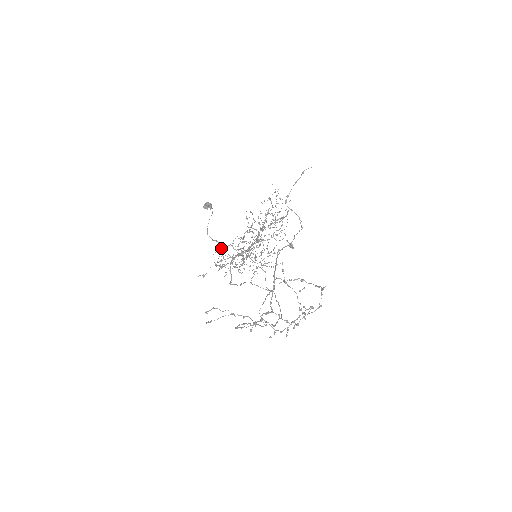
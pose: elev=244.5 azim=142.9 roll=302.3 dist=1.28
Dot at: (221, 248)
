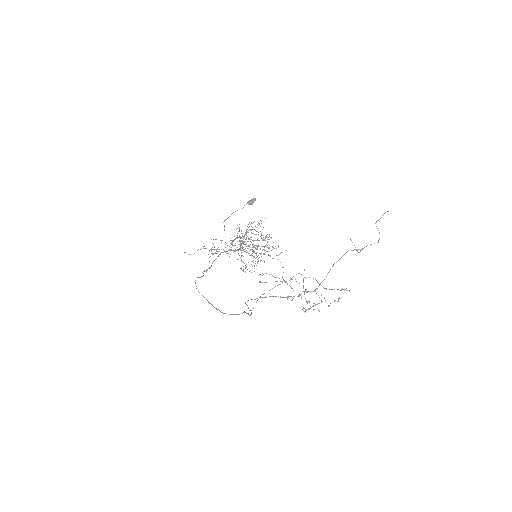
Dot at: (213, 239)
